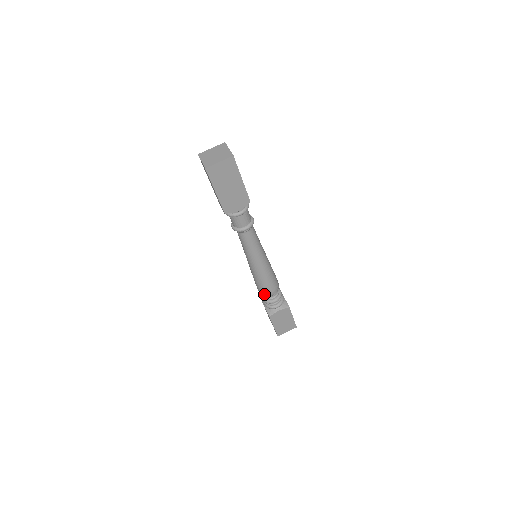
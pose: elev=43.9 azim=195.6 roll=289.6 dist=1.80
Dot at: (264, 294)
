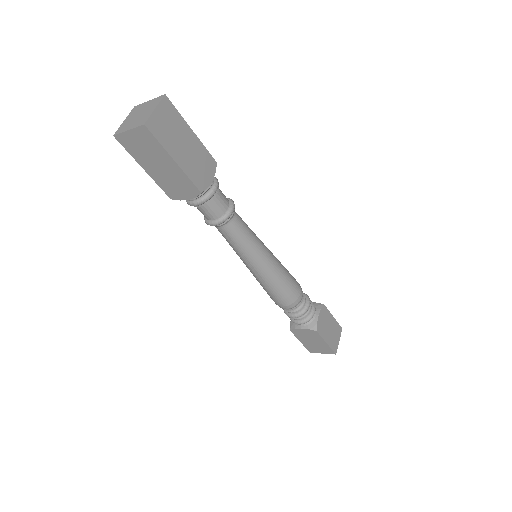
Dot at: occluded
